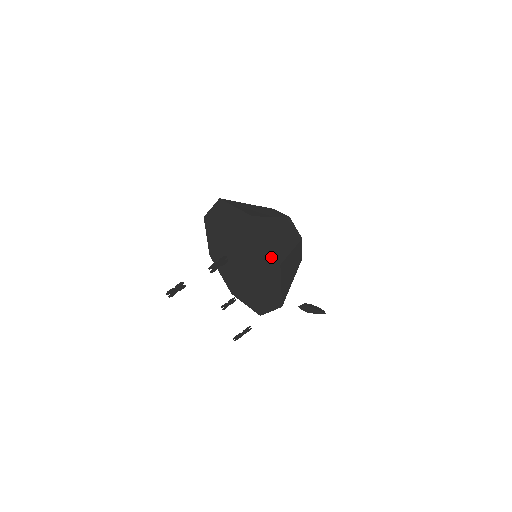
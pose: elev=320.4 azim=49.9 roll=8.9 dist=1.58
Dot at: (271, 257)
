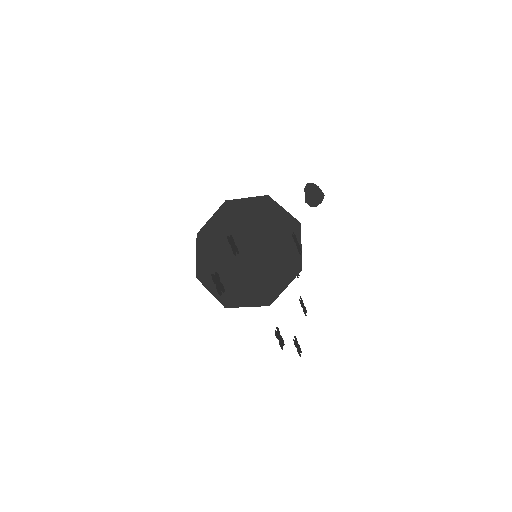
Dot at: (259, 202)
